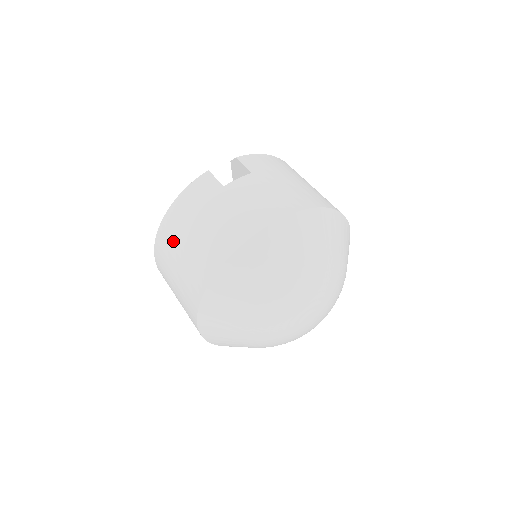
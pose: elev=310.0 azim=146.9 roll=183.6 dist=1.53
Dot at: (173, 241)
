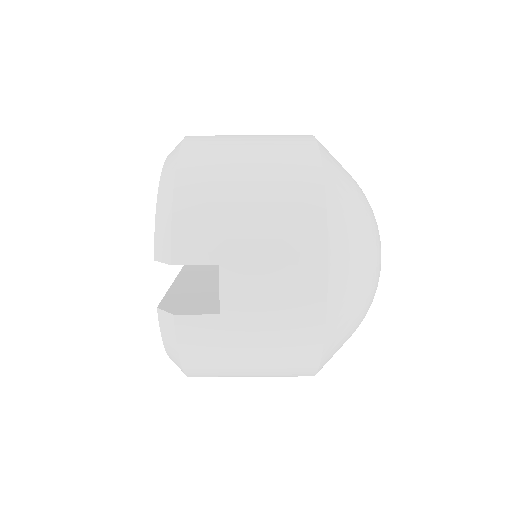
Dot at: (225, 376)
